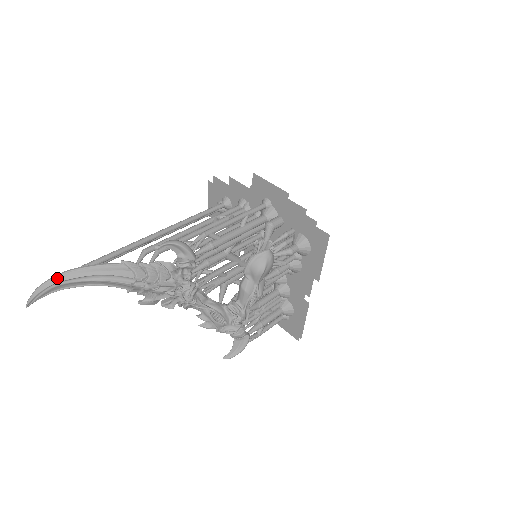
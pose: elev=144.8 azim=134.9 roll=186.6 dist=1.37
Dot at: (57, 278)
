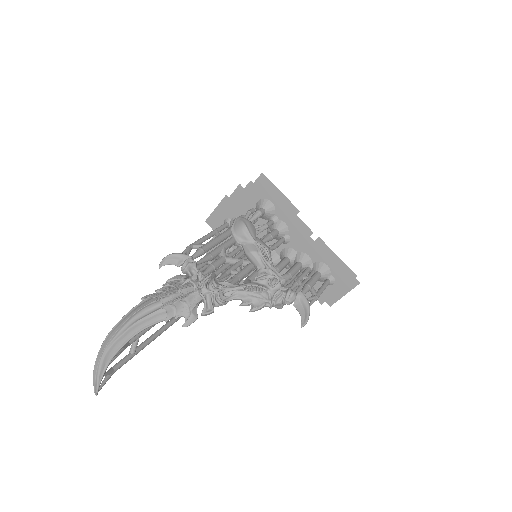
Dot at: (102, 347)
